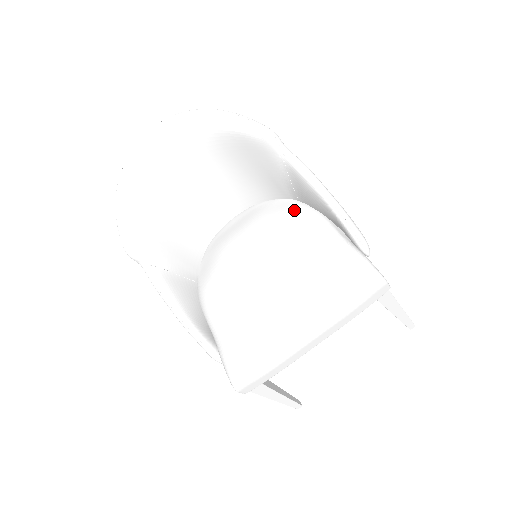
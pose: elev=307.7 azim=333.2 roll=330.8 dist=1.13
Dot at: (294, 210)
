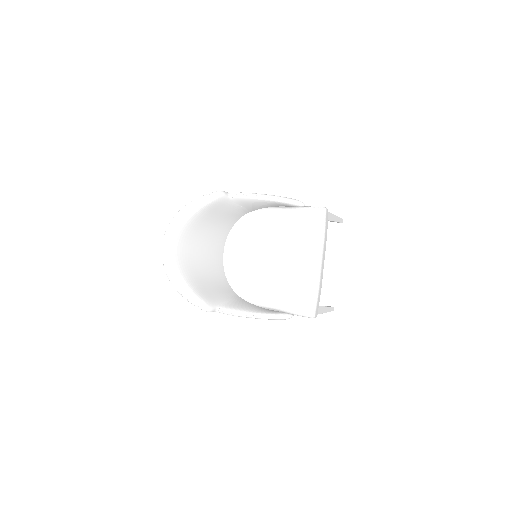
Dot at: (253, 218)
